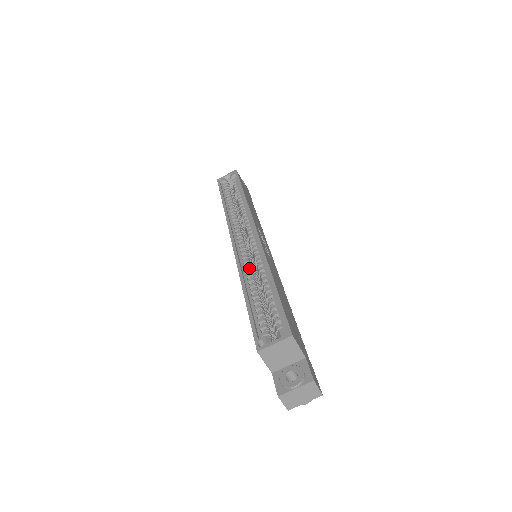
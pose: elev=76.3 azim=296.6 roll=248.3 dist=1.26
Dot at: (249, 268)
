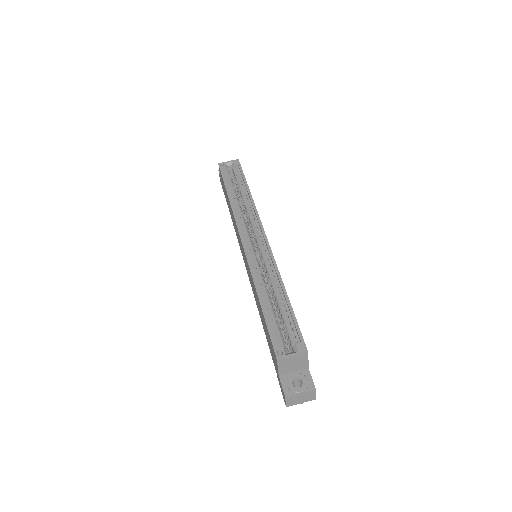
Dot at: (261, 274)
